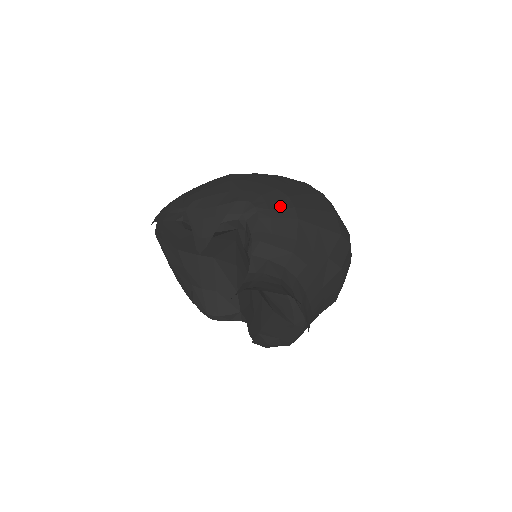
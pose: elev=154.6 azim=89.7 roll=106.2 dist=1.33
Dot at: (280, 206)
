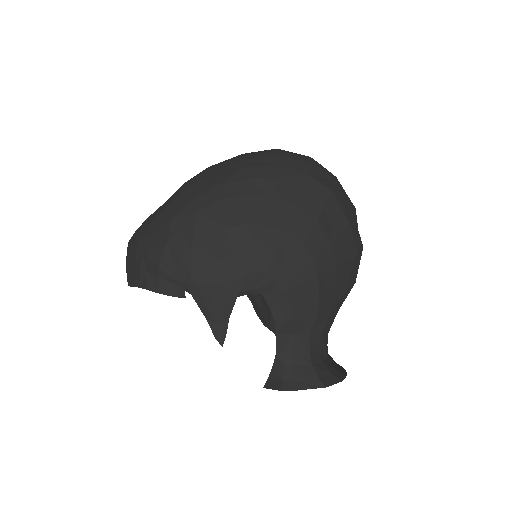
Dot at: (297, 267)
